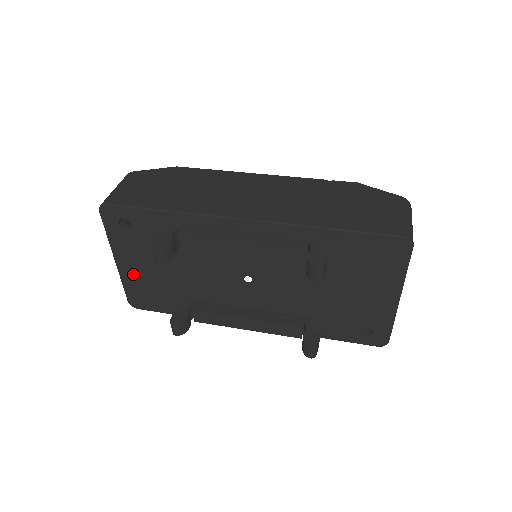
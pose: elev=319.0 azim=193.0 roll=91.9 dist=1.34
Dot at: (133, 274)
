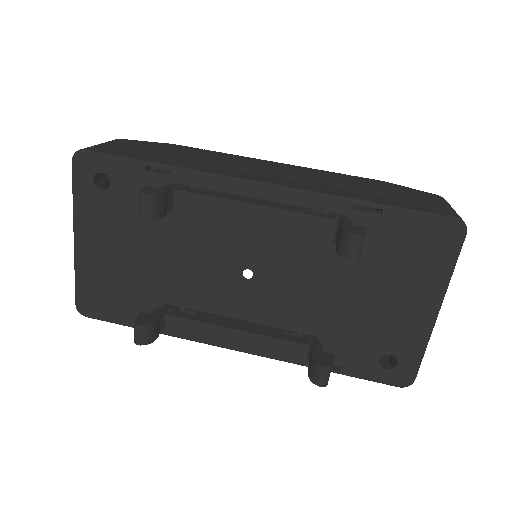
Dot at: (94, 260)
